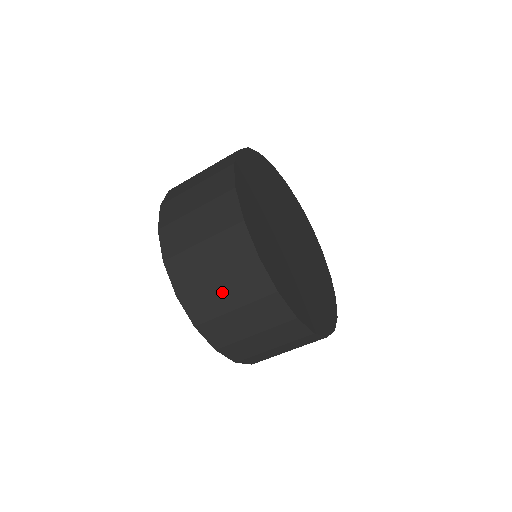
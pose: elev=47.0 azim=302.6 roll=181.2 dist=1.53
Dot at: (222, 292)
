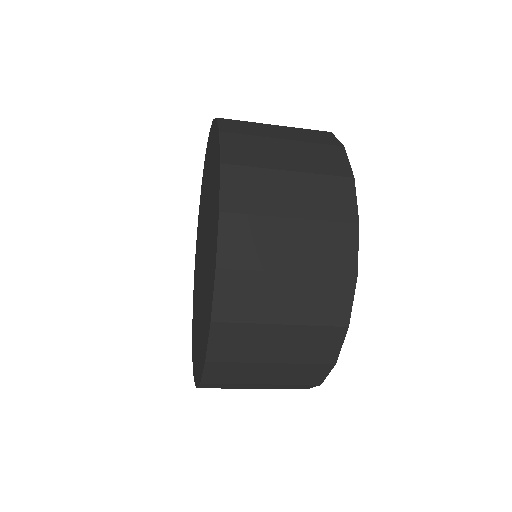
Dot at: (256, 386)
